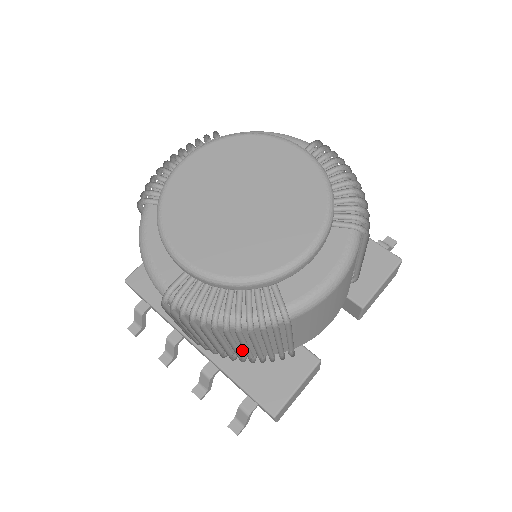
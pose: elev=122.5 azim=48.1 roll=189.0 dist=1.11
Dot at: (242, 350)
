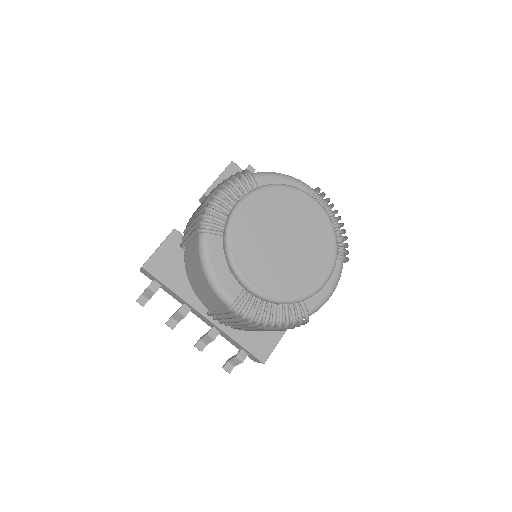
Dot at: occluded
